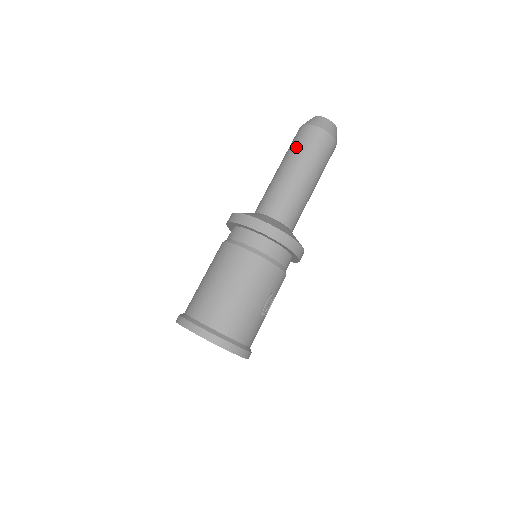
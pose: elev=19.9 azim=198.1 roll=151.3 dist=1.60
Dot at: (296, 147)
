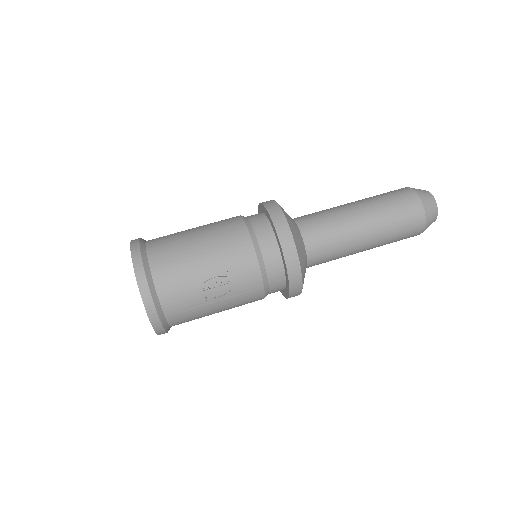
Dot at: (376, 195)
